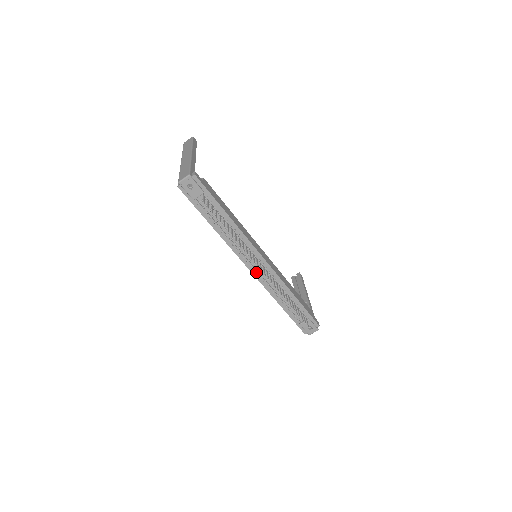
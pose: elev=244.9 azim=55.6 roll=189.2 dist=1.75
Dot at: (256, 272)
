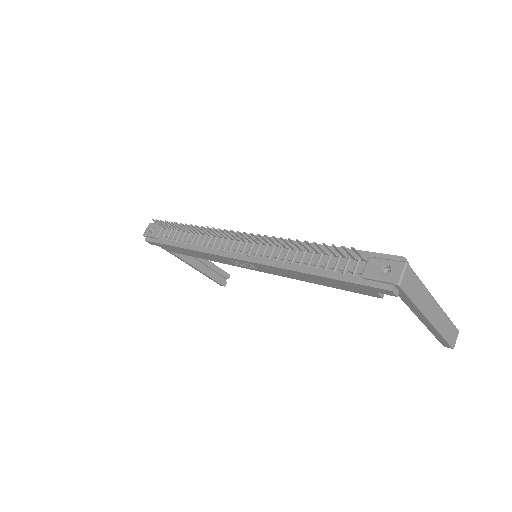
Dot at: (247, 256)
